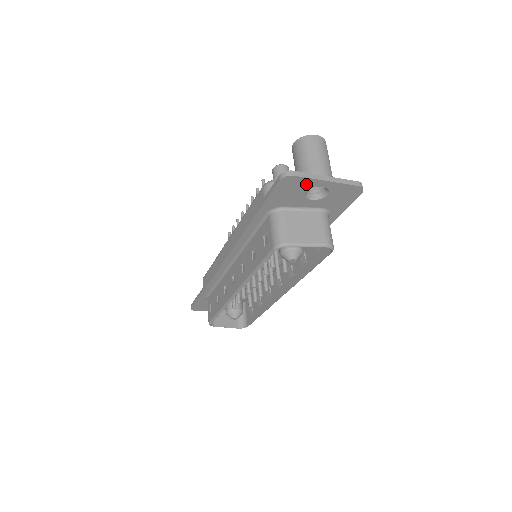
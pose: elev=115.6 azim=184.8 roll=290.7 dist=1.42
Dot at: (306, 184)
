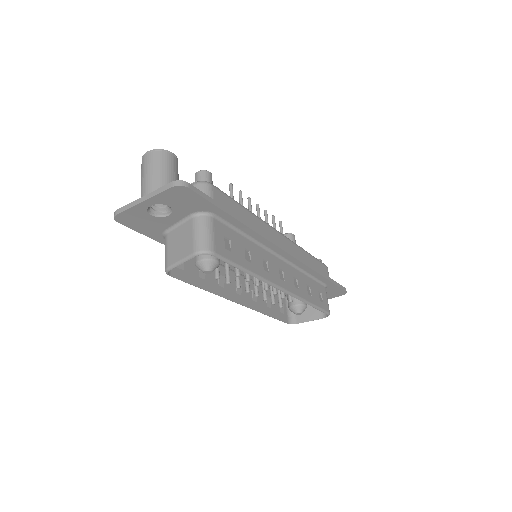
Dot at: (137, 212)
